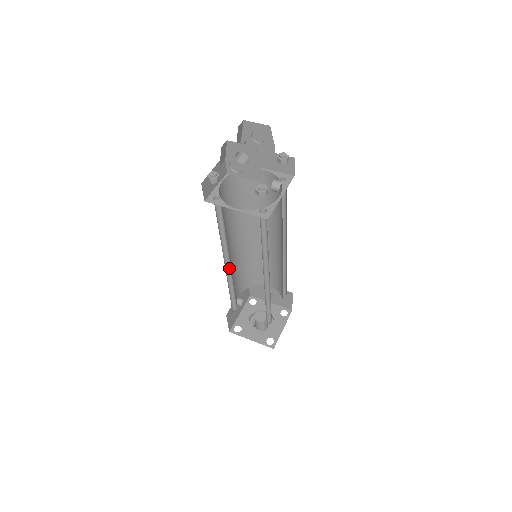
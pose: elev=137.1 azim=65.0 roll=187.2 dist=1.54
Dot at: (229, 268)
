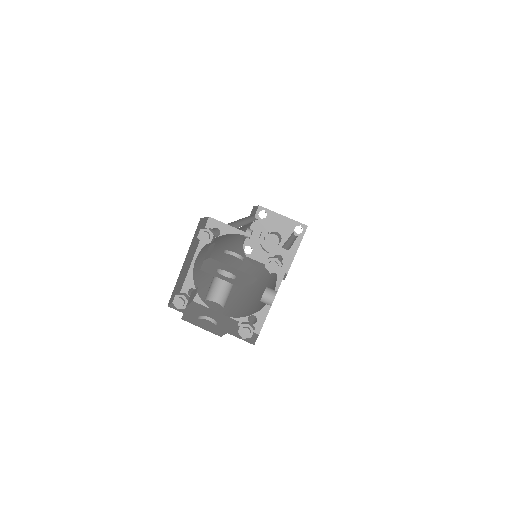
Dot at: occluded
